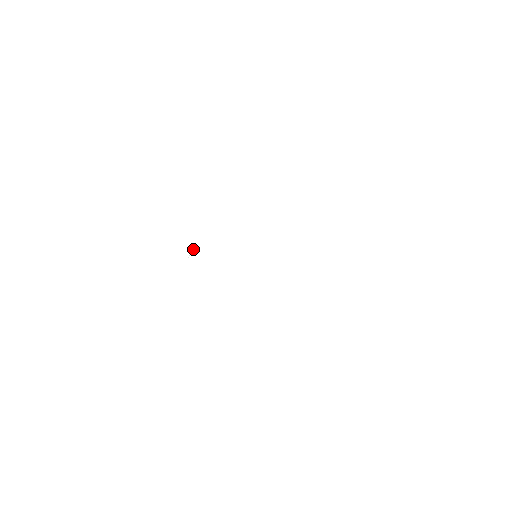
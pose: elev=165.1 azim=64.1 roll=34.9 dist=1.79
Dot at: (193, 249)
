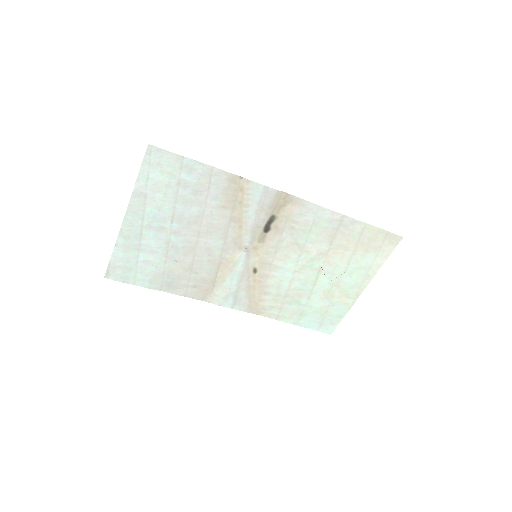
Dot at: (169, 228)
